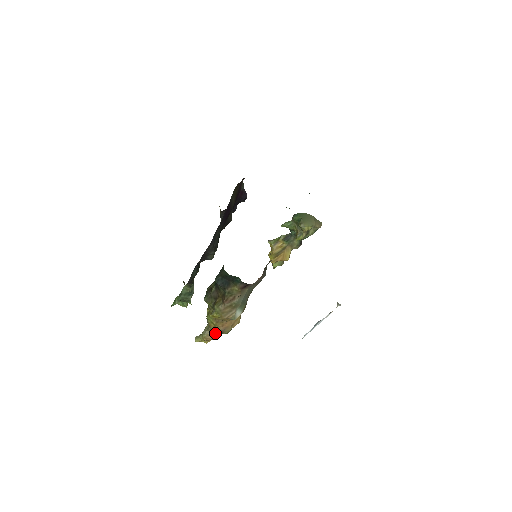
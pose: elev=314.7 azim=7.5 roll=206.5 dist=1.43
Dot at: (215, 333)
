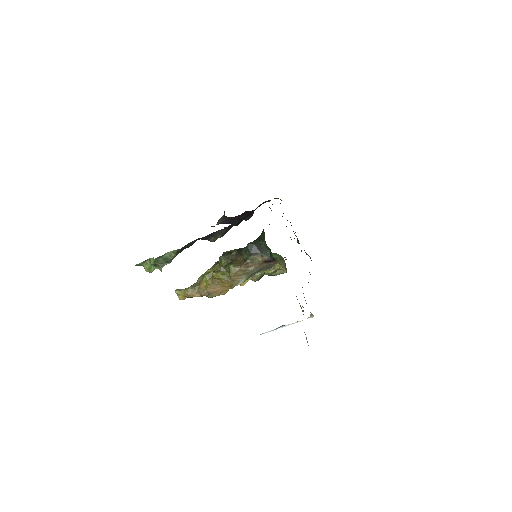
Dot at: (202, 292)
